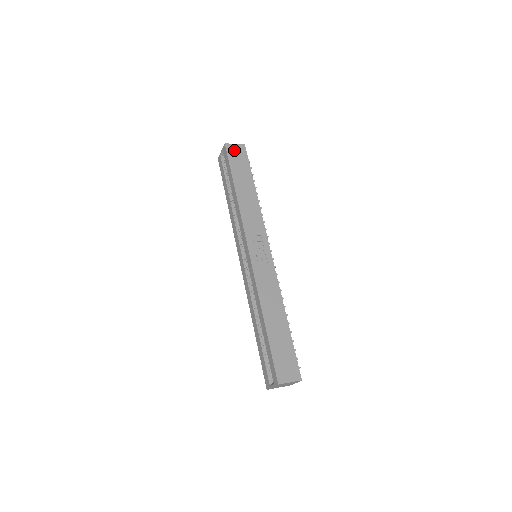
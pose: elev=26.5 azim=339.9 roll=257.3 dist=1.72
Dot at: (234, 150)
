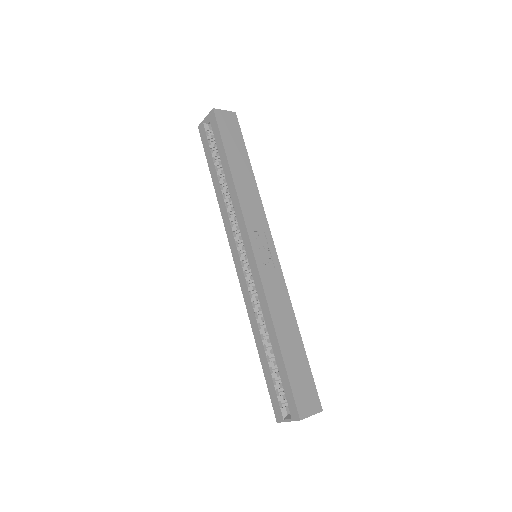
Dot at: (224, 118)
